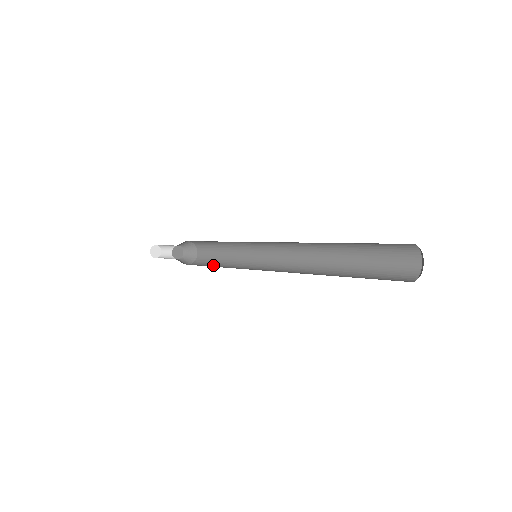
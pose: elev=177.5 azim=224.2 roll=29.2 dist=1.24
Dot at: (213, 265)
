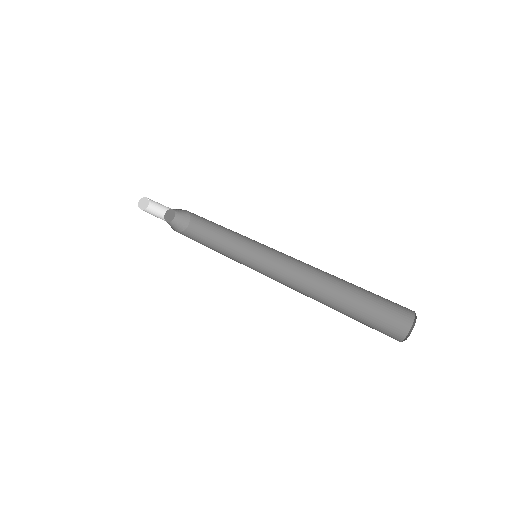
Dot at: (202, 244)
